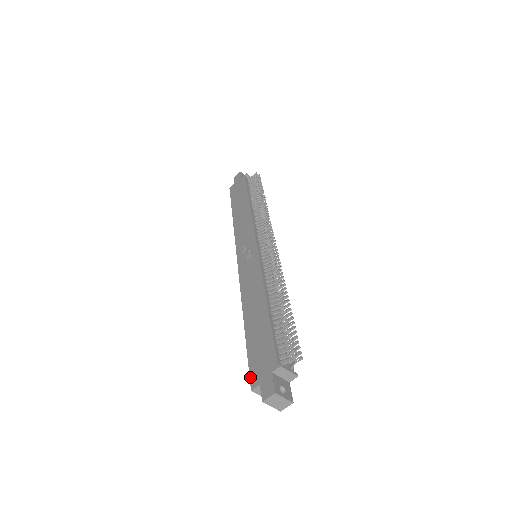
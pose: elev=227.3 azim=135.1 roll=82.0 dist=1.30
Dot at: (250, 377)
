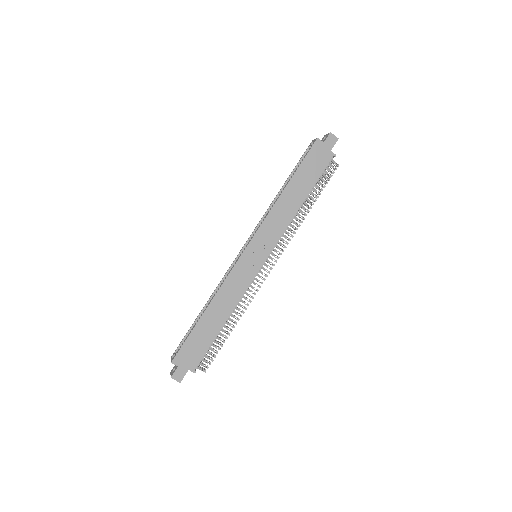
Dot at: (177, 355)
